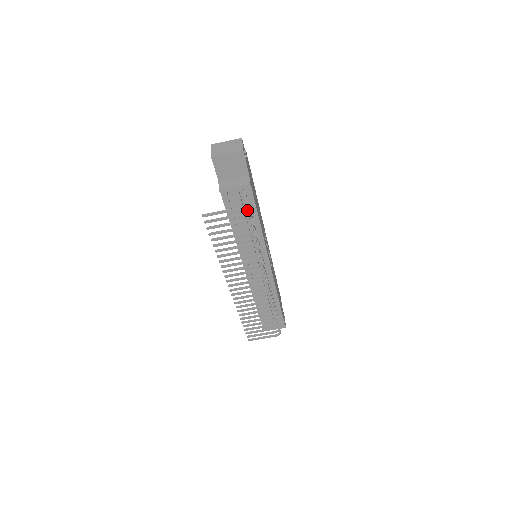
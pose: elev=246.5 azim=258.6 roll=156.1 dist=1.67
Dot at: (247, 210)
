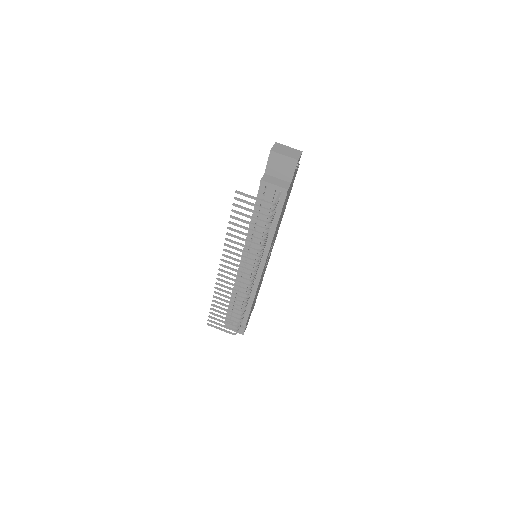
Dot at: (273, 208)
